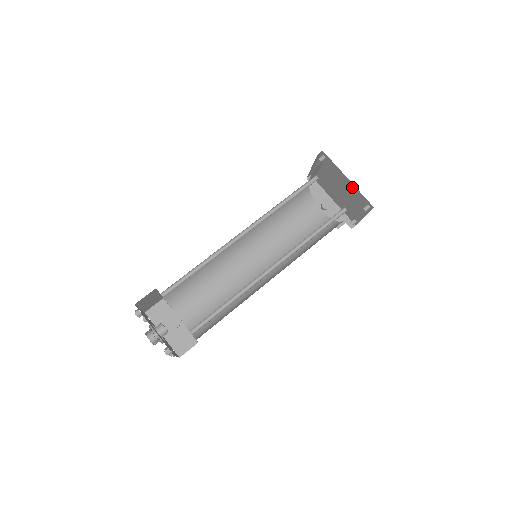
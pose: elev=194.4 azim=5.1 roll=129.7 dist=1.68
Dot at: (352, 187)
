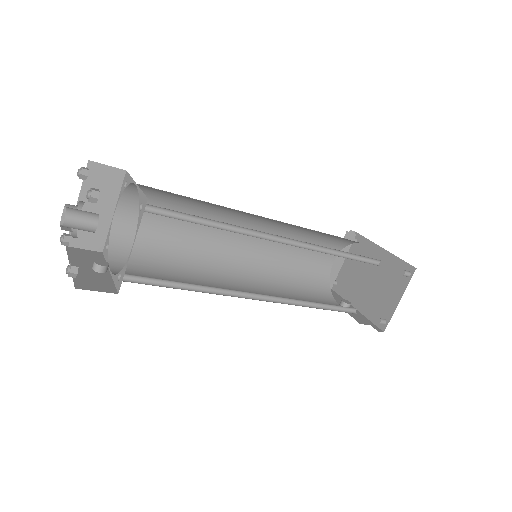
Dot at: (387, 258)
